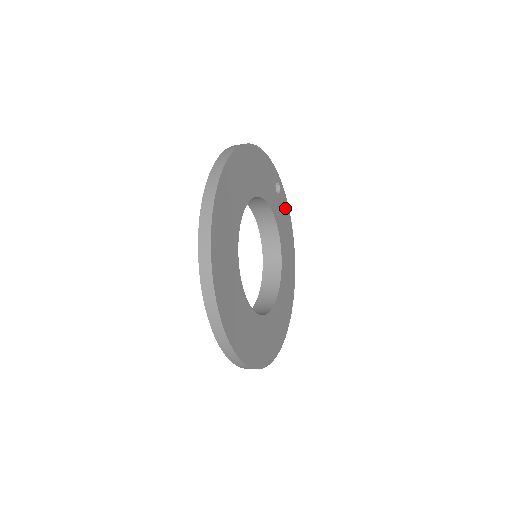
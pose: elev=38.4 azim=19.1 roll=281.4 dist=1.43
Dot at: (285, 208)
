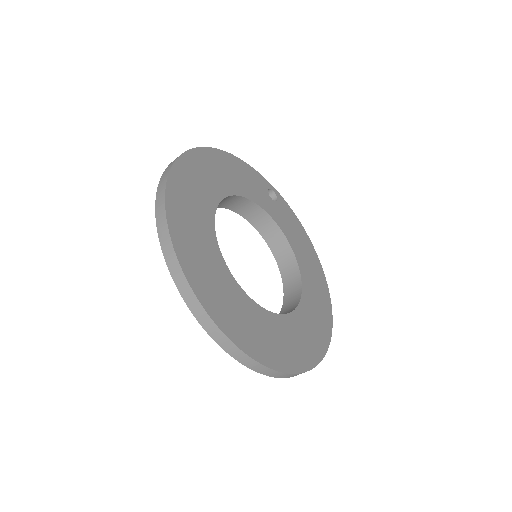
Dot at: (291, 217)
